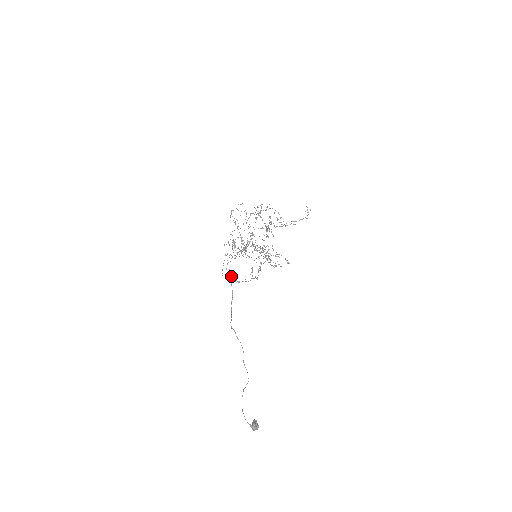
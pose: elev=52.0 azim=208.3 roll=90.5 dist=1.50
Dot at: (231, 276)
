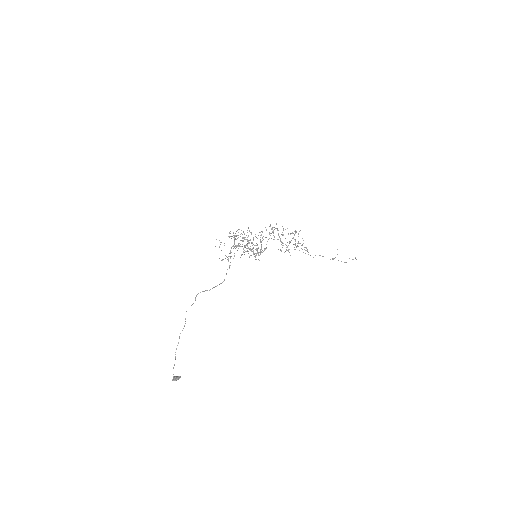
Dot at: occluded
